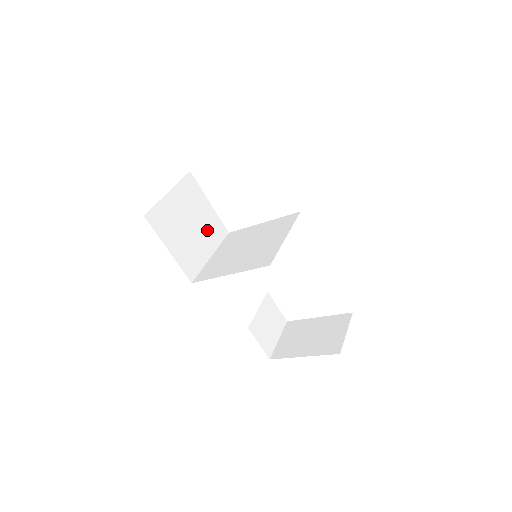
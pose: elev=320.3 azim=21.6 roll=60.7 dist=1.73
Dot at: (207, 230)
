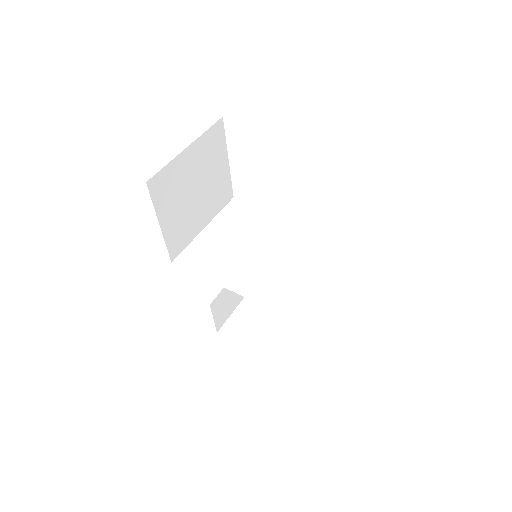
Dot at: (212, 195)
